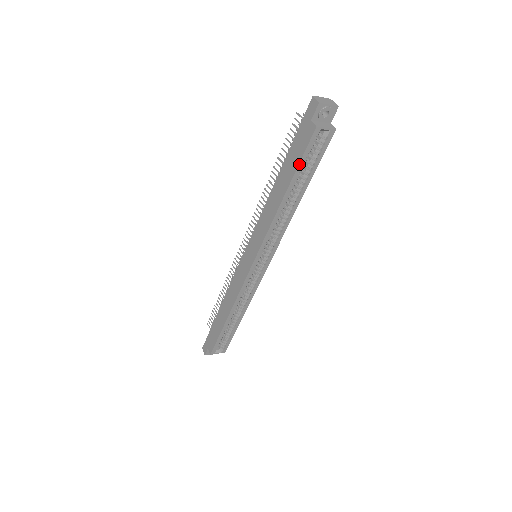
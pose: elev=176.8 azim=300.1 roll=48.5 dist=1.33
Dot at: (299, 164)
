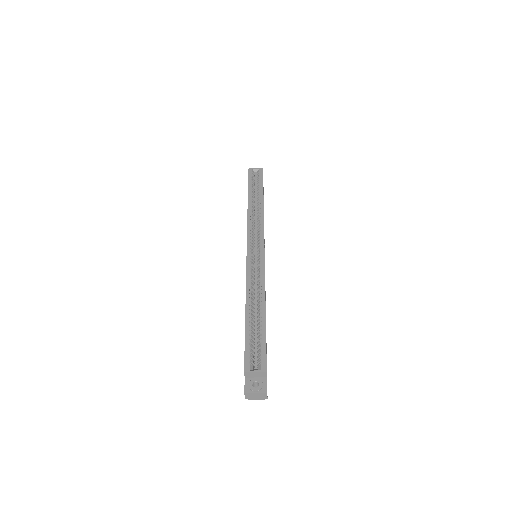
Dot at: (248, 184)
